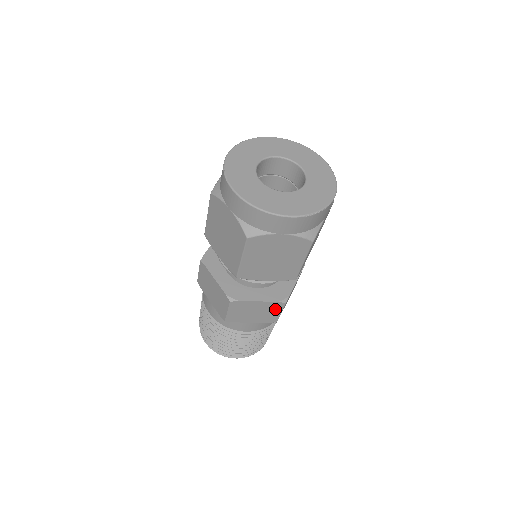
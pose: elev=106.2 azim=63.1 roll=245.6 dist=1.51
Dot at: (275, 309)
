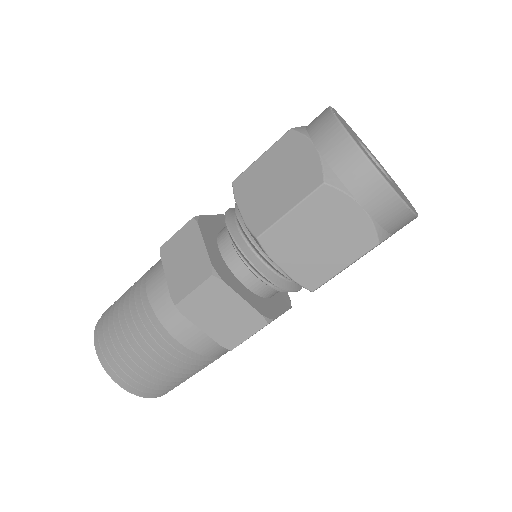
Dot at: (248, 326)
